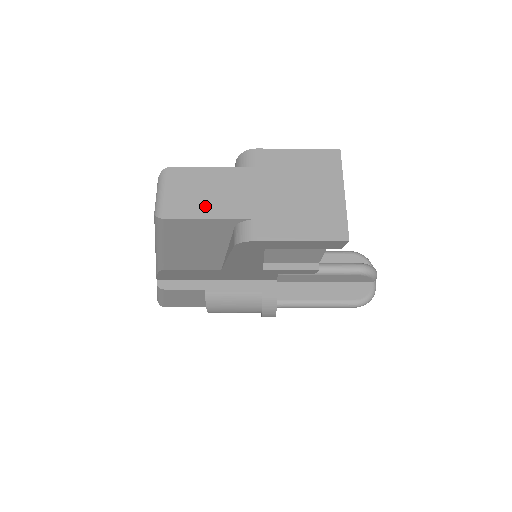
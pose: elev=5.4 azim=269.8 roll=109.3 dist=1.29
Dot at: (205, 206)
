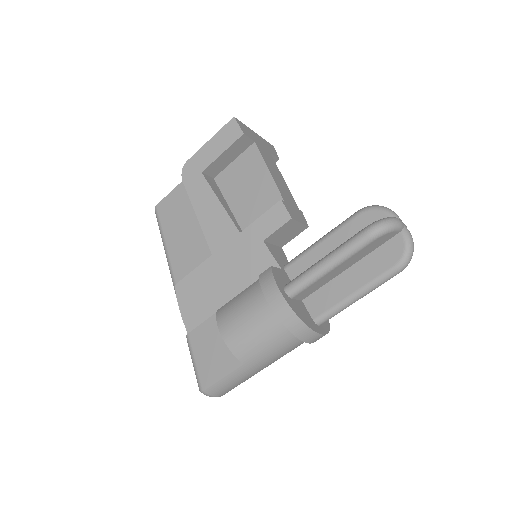
Dot at: occluded
